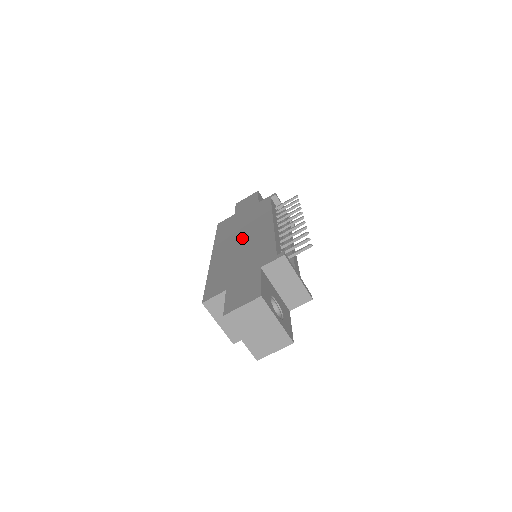
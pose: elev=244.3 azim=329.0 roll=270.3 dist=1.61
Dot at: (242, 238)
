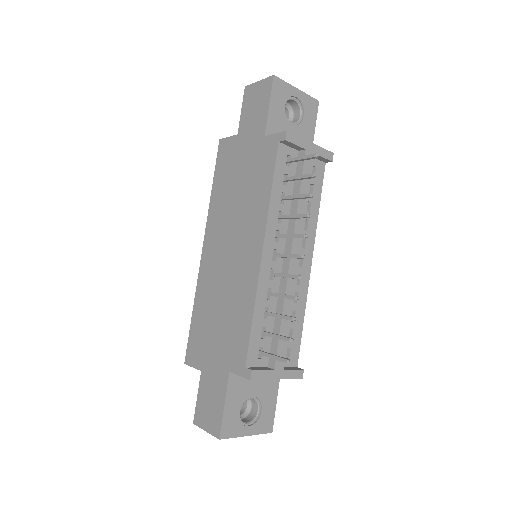
Dot at: (230, 249)
